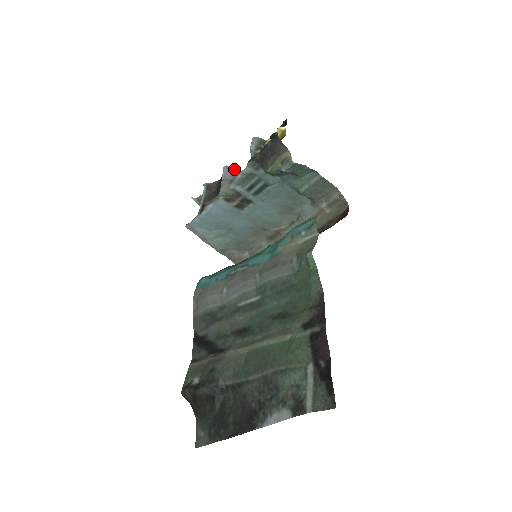
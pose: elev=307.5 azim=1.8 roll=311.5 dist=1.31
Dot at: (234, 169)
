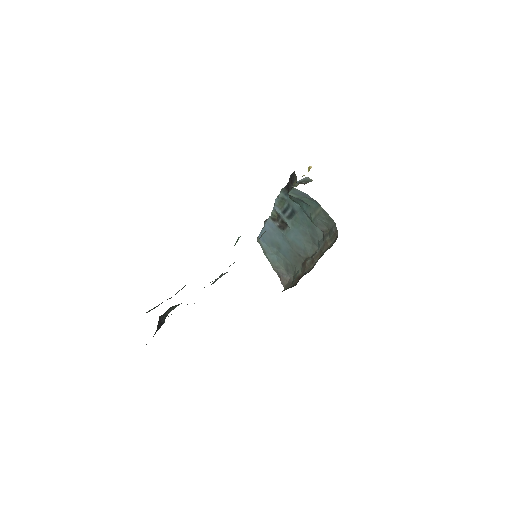
Dot at: occluded
